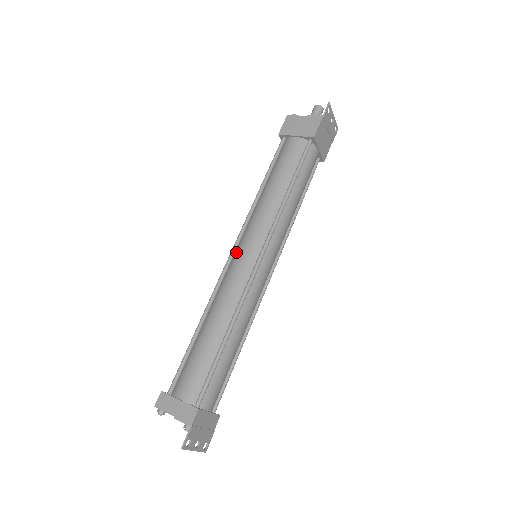
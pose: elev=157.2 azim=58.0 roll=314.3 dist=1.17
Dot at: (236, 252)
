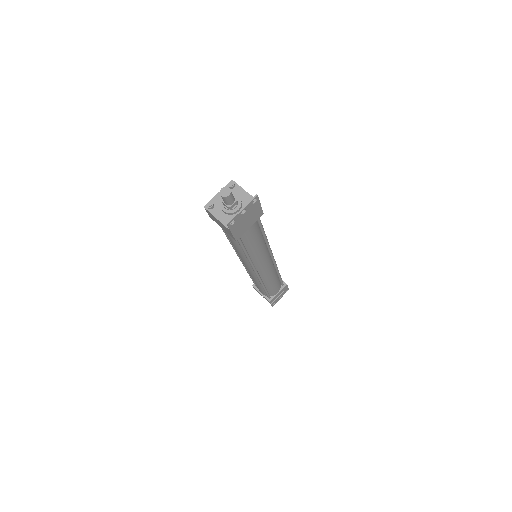
Dot at: occluded
